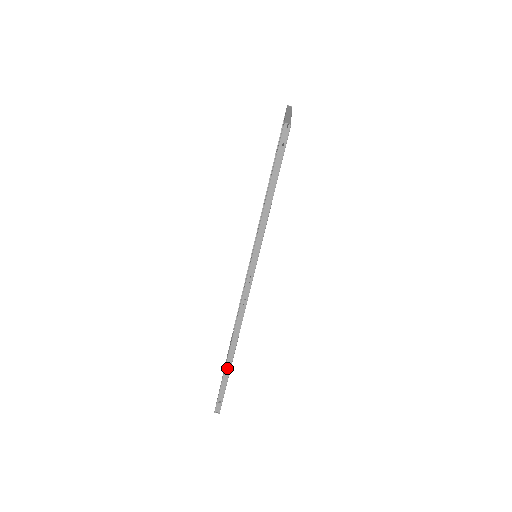
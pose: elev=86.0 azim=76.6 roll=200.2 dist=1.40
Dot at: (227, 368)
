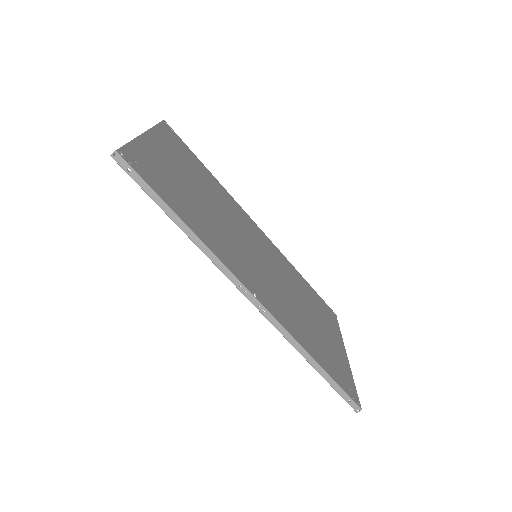
Dot at: (319, 370)
